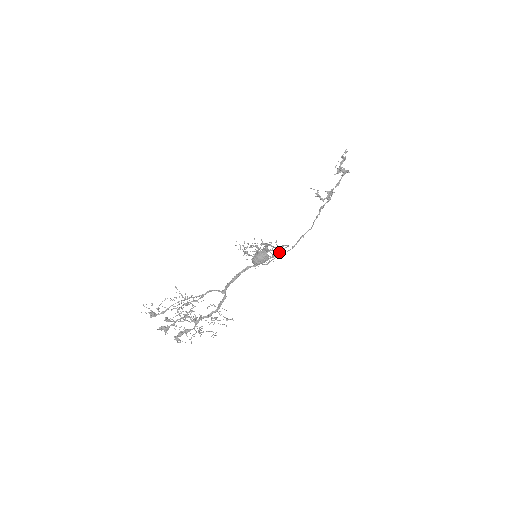
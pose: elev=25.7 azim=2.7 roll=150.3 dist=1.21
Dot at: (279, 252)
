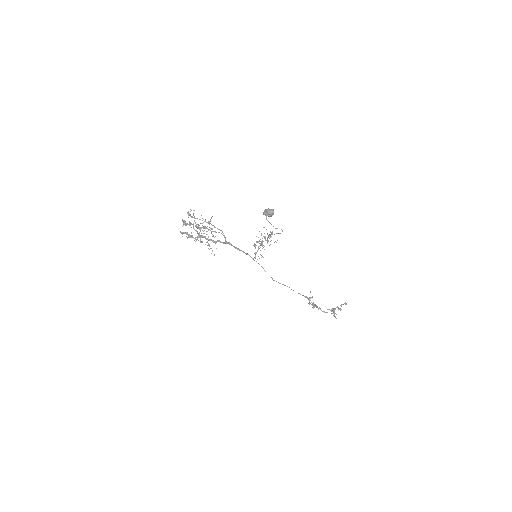
Dot at: (277, 228)
